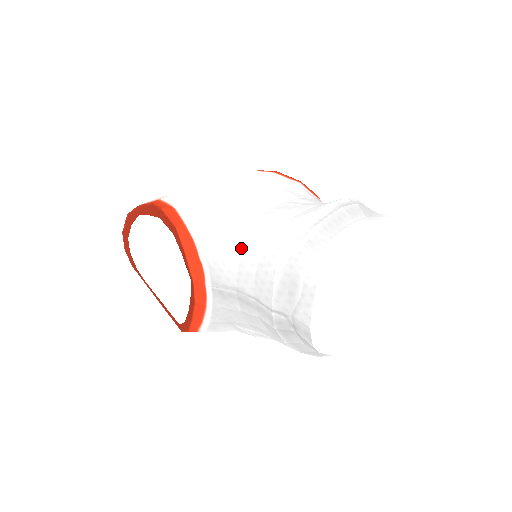
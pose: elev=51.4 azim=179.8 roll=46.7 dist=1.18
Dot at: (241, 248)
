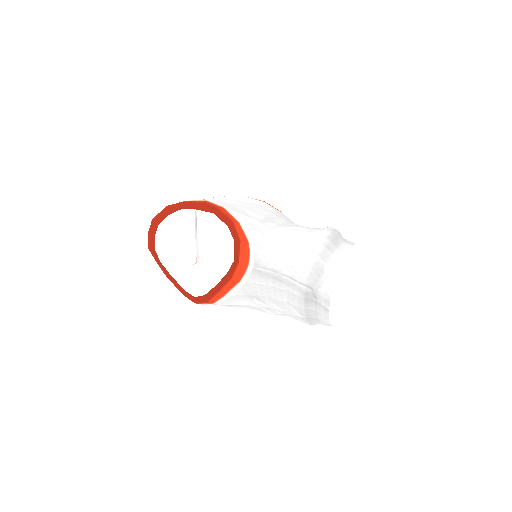
Dot at: (279, 244)
